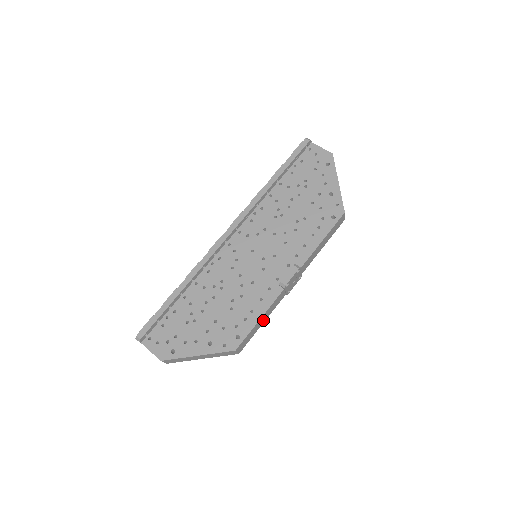
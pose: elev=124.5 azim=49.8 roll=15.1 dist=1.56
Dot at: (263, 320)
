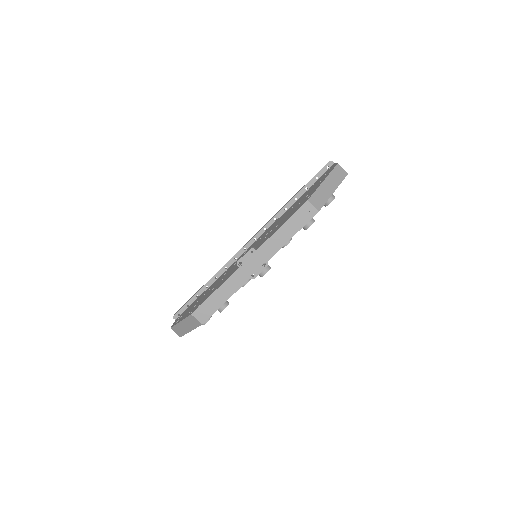
Dot at: (224, 297)
